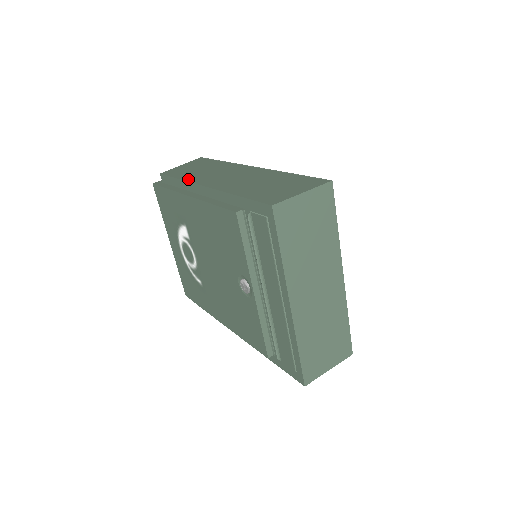
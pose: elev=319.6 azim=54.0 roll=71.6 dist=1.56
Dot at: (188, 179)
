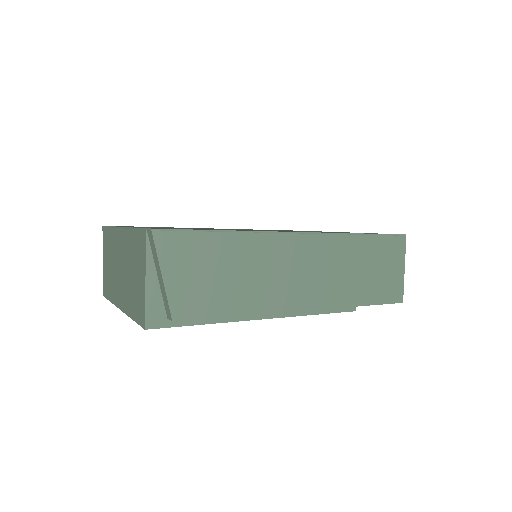
Dot at: (258, 310)
